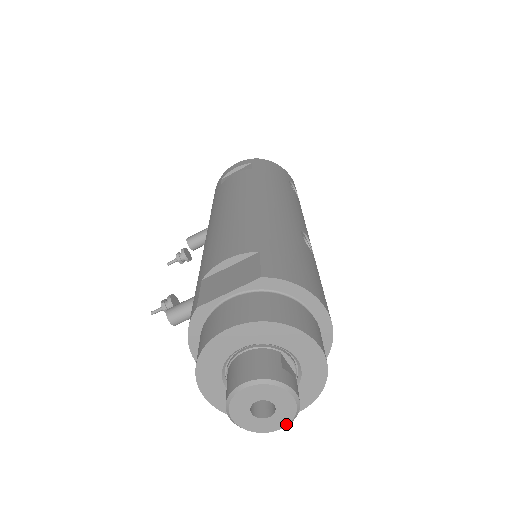
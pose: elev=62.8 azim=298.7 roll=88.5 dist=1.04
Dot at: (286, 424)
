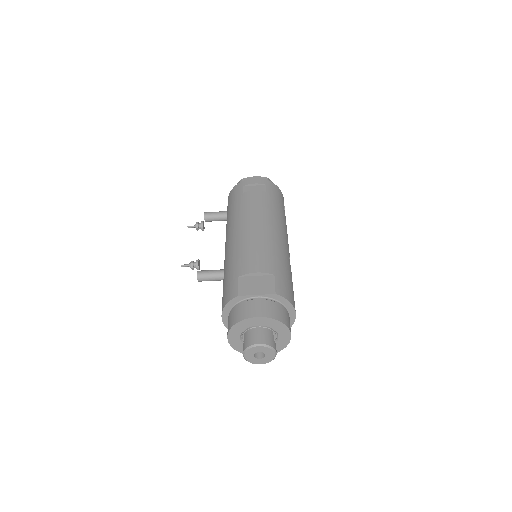
Dot at: (265, 363)
